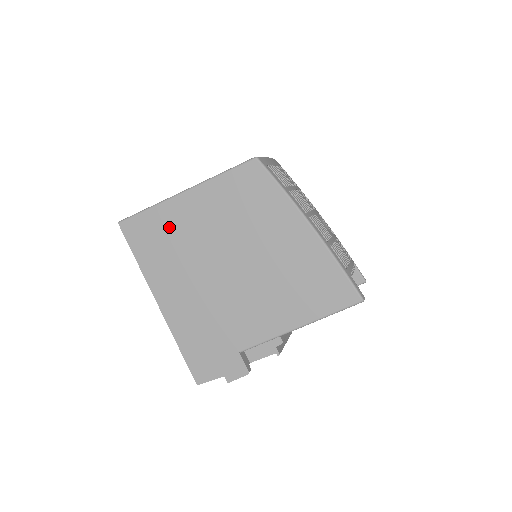
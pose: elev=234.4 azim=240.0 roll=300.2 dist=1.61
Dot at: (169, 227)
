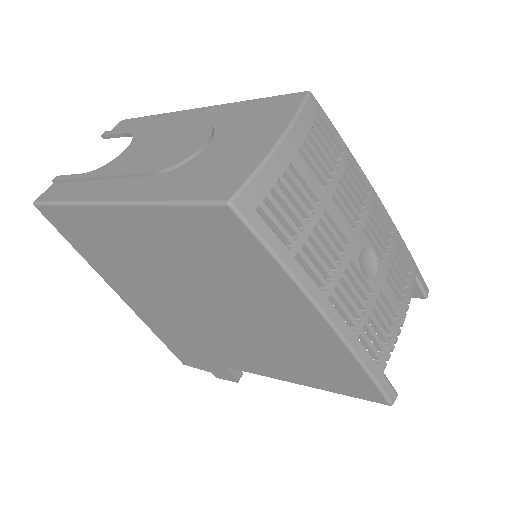
Dot at: (106, 236)
